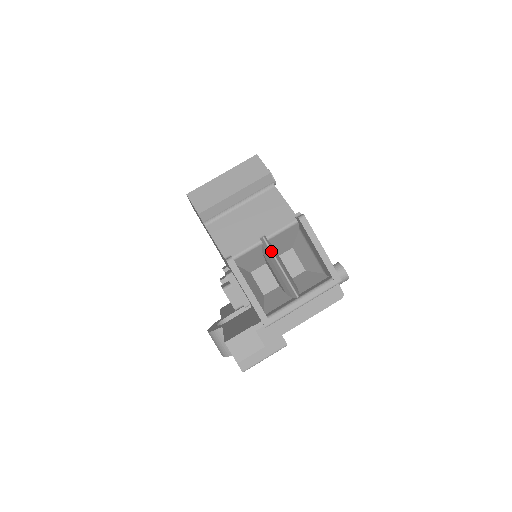
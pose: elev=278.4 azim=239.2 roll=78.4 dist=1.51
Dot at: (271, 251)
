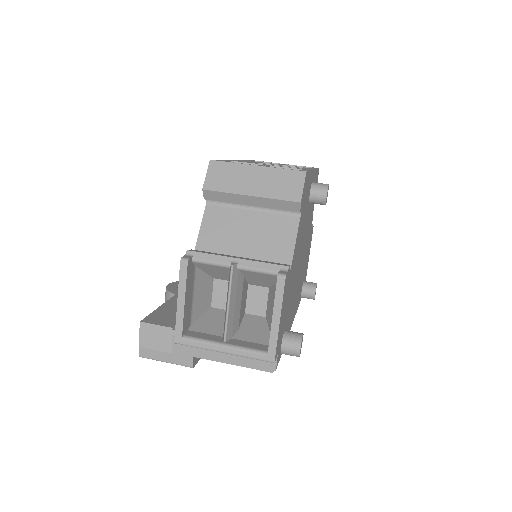
Dot at: (230, 282)
